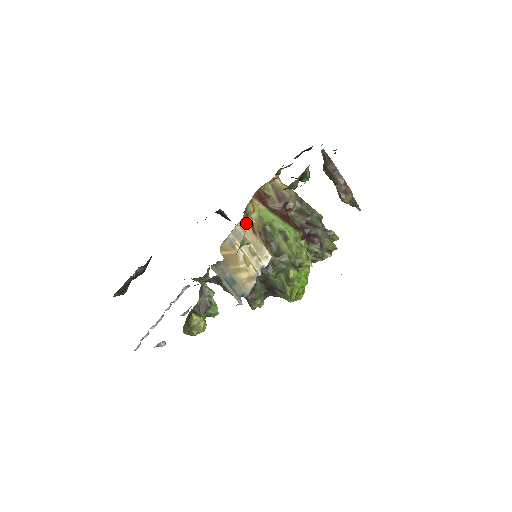
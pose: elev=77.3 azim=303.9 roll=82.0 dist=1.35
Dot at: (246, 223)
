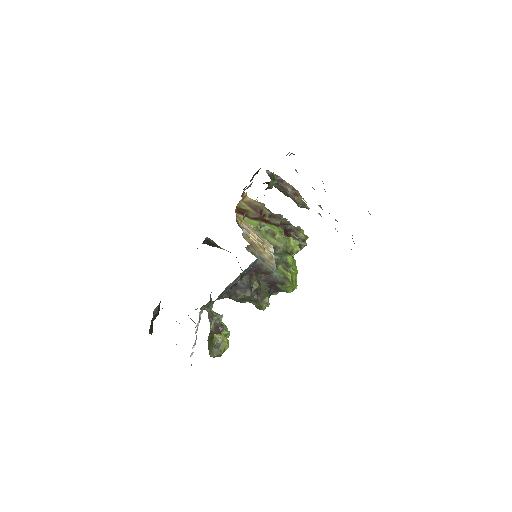
Dot at: (247, 223)
